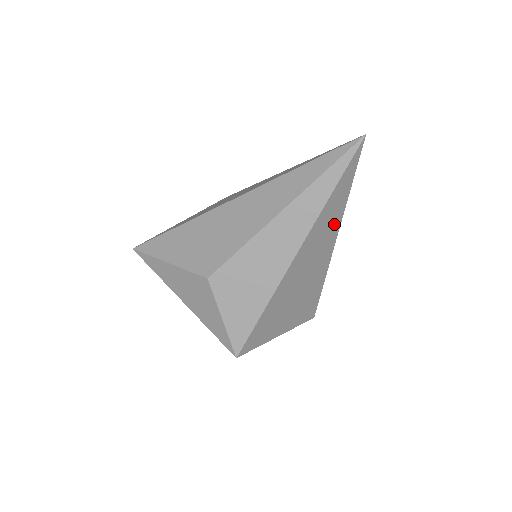
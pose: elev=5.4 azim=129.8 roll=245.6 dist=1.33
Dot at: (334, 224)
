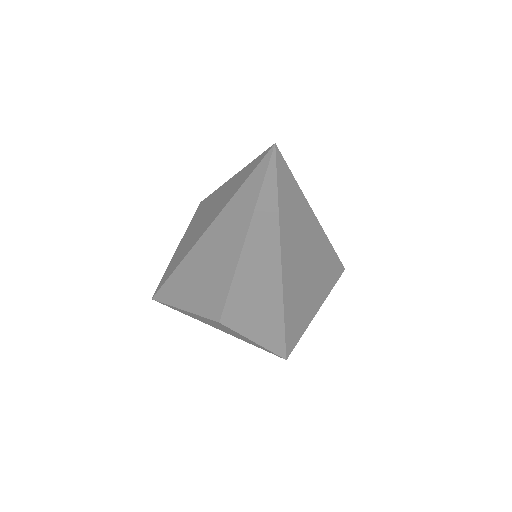
Dot at: (304, 219)
